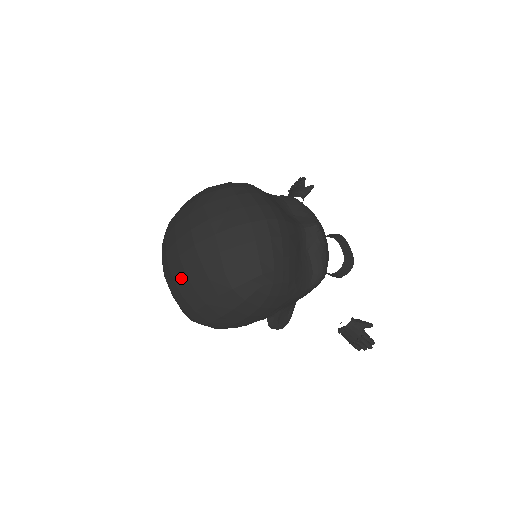
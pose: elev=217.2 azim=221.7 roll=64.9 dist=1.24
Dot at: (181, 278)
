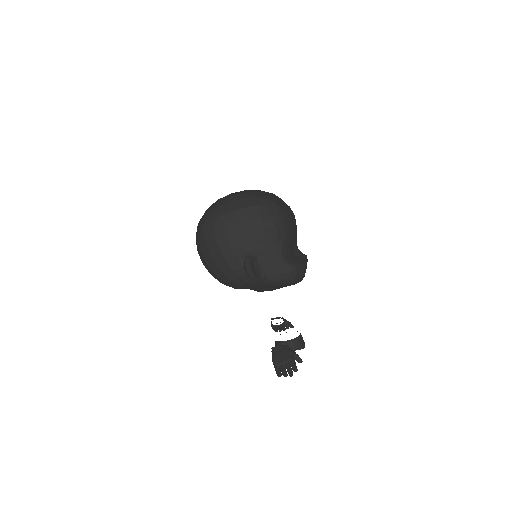
Dot at: (226, 196)
